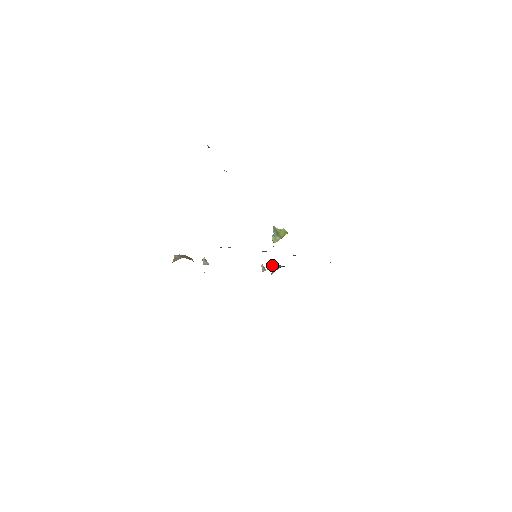
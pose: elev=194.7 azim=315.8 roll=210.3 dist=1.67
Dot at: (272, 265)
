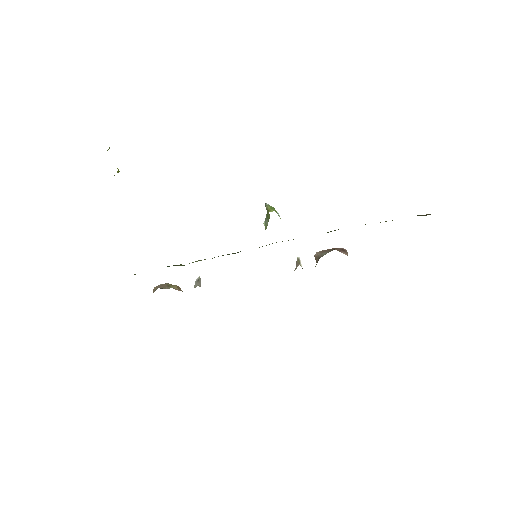
Dot at: occluded
